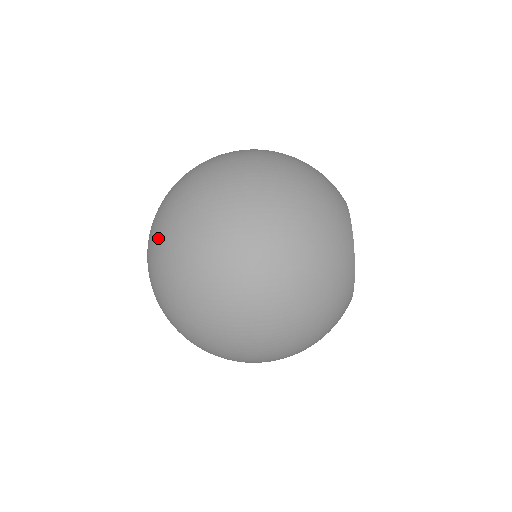
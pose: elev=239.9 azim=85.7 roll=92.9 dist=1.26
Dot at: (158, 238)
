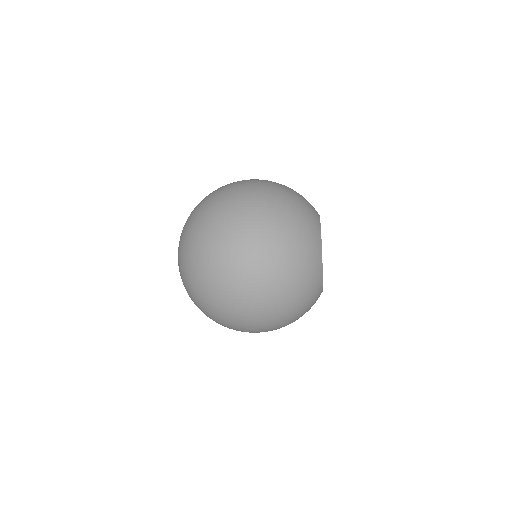
Dot at: (185, 251)
